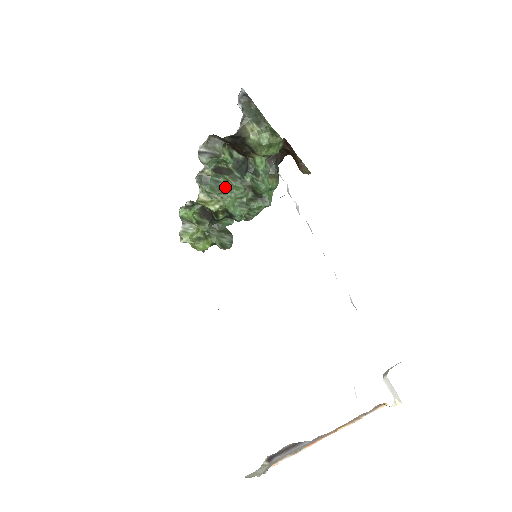
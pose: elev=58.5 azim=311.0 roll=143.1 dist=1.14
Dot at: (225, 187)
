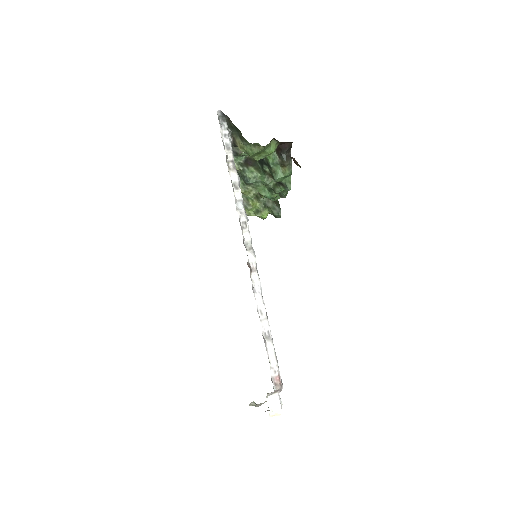
Dot at: (249, 181)
